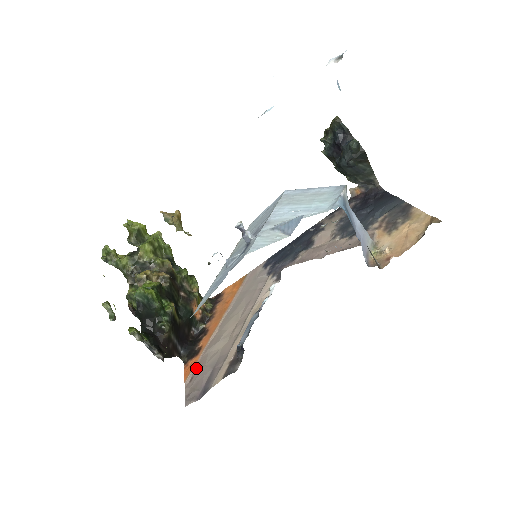
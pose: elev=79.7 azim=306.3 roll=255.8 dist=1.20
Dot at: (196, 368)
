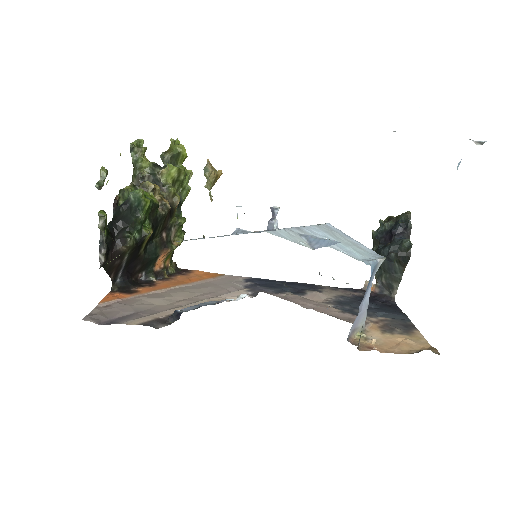
Dot at: (119, 301)
